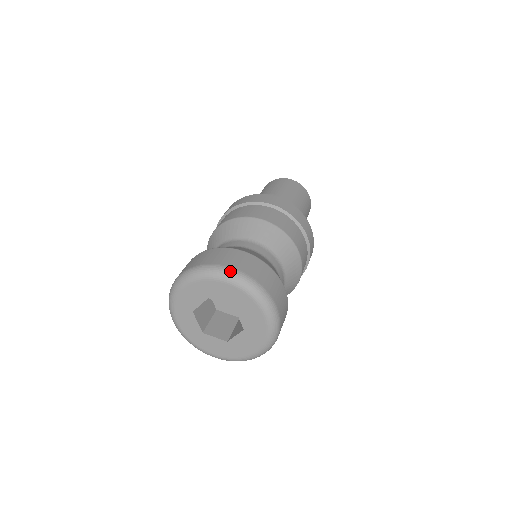
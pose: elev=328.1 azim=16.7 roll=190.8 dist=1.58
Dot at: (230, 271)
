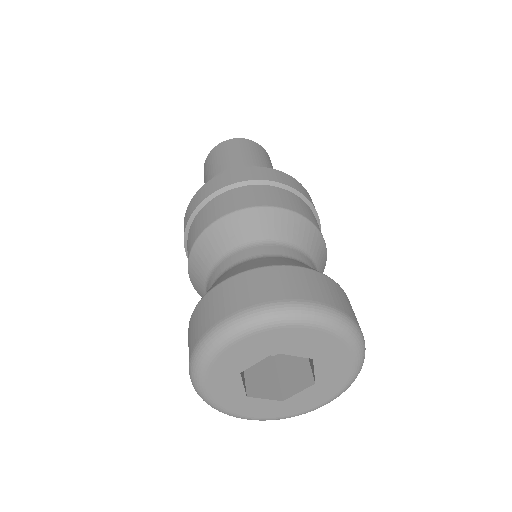
Dot at: (221, 328)
